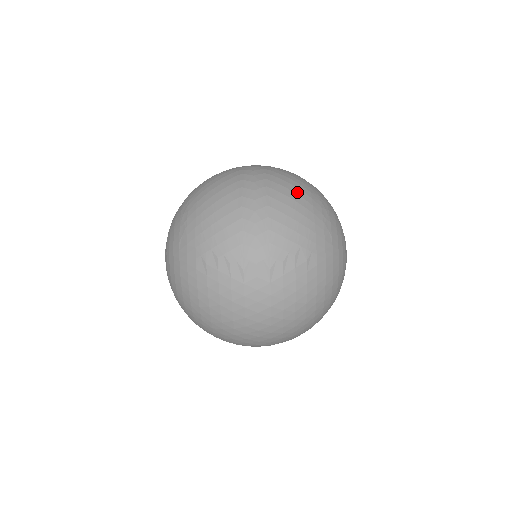
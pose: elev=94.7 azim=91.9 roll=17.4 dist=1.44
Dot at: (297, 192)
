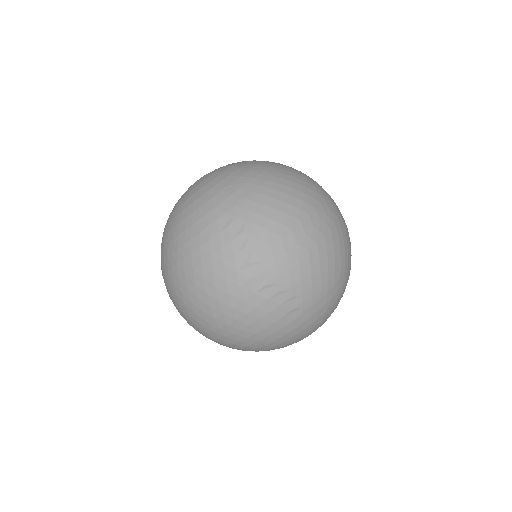
Dot at: (342, 257)
